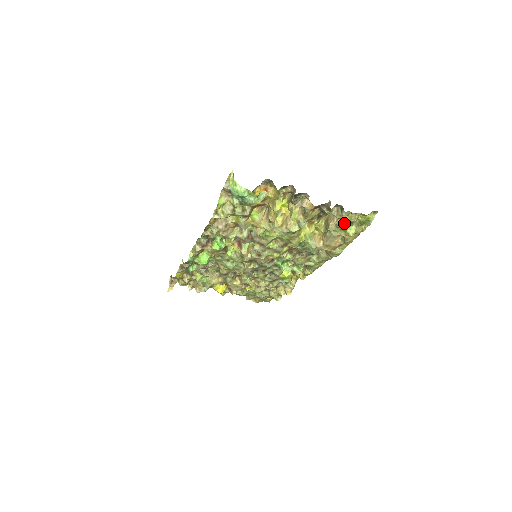
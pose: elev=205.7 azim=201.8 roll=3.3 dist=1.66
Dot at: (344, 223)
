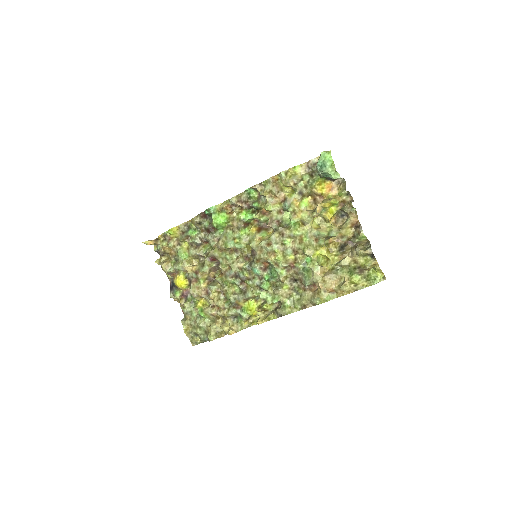
Dot at: (358, 264)
